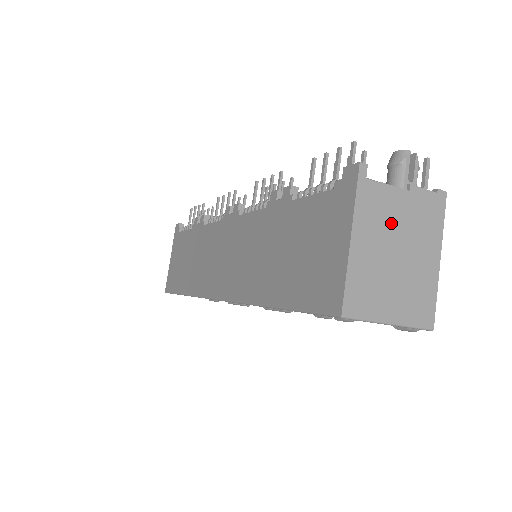
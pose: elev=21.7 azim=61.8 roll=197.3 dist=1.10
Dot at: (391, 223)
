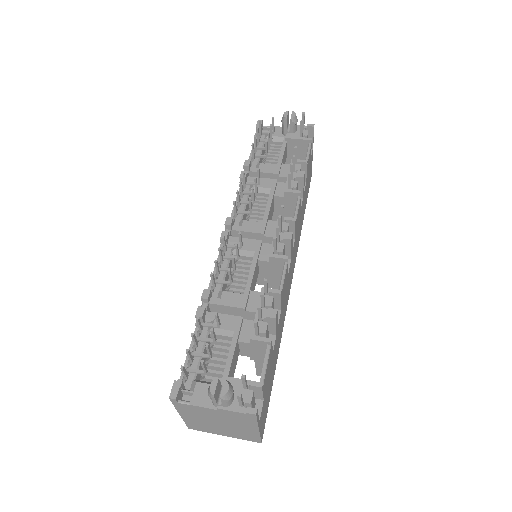
Dot at: (208, 416)
